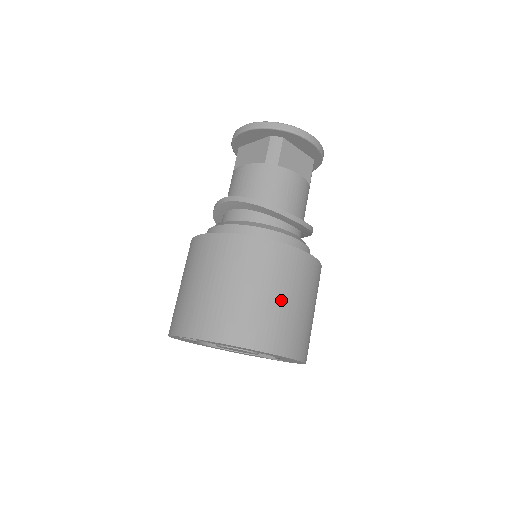
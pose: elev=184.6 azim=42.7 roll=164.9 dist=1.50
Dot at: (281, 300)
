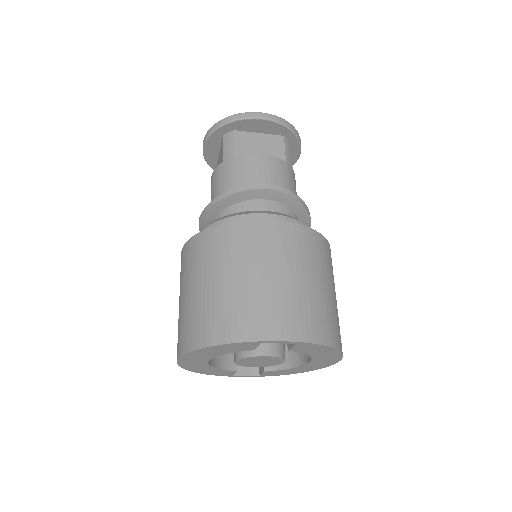
Dot at: occluded
